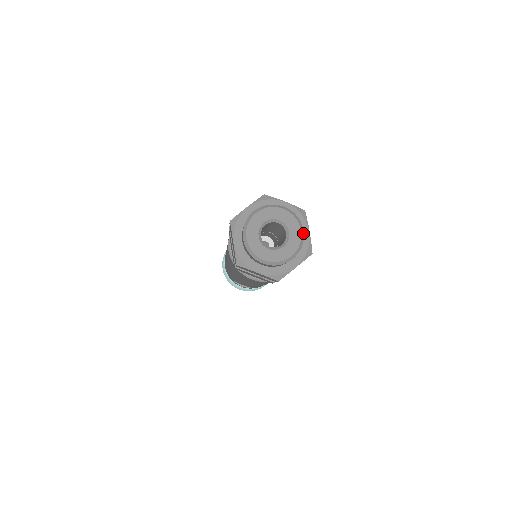
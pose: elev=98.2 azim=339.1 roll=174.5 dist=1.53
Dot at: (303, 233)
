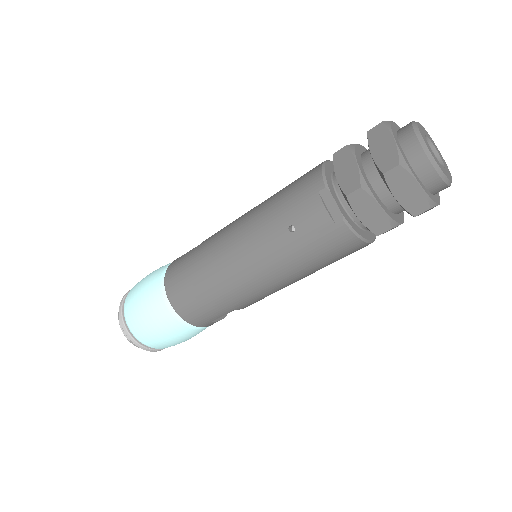
Dot at: occluded
